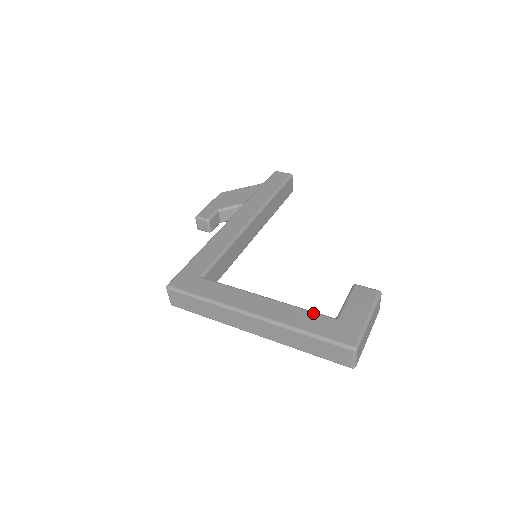
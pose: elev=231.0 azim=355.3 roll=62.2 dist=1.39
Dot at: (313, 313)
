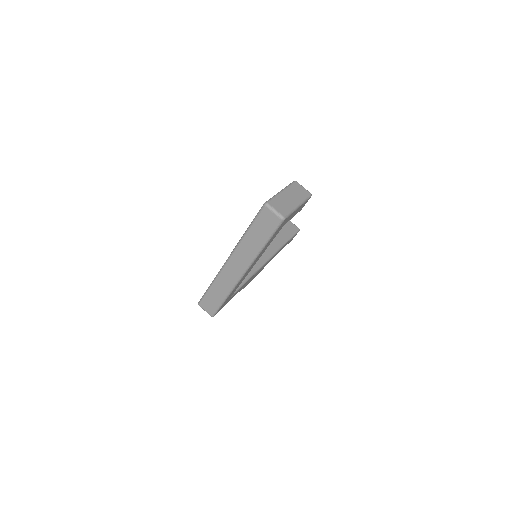
Dot at: occluded
